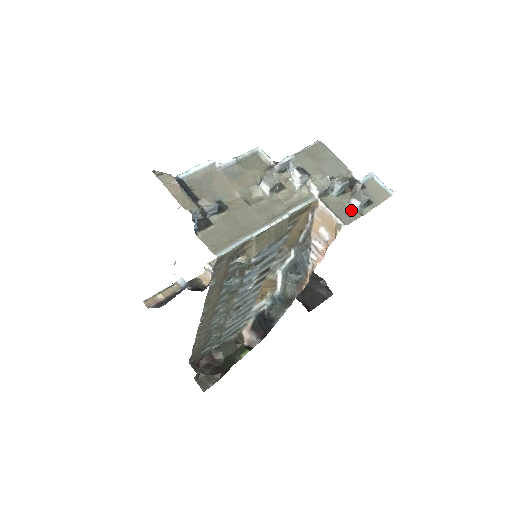
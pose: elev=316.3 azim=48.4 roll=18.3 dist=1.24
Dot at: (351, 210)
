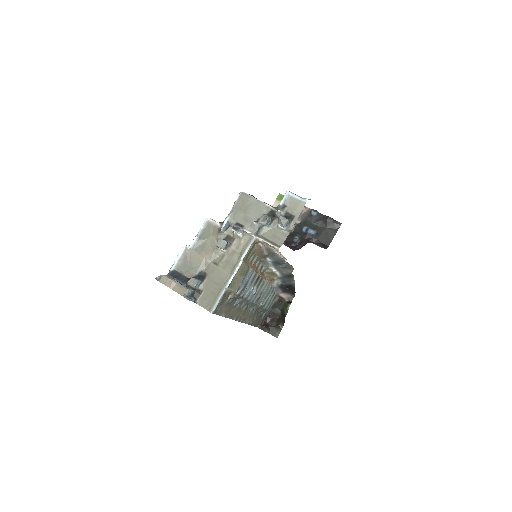
Dot at: (281, 232)
